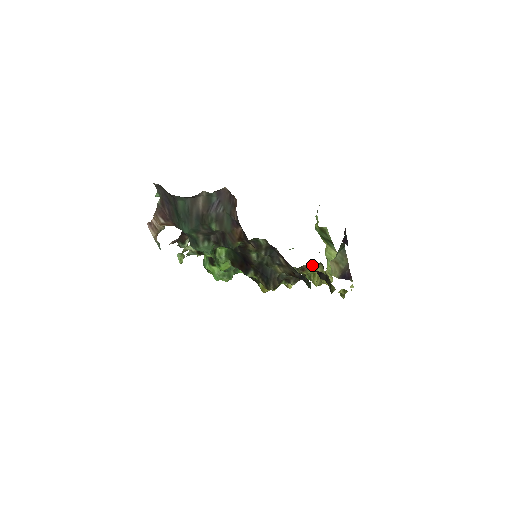
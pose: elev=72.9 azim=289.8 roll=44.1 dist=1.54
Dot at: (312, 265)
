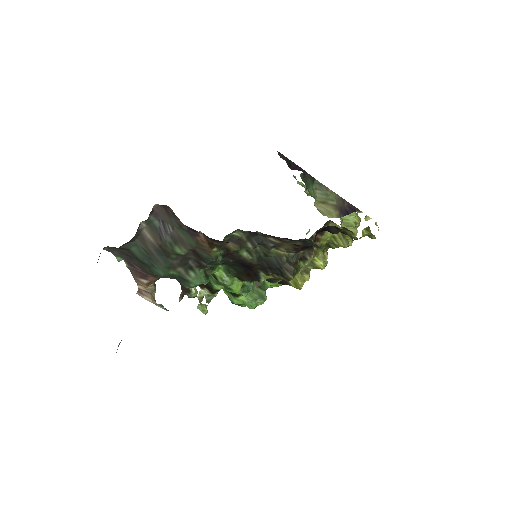
Dot at: occluded
